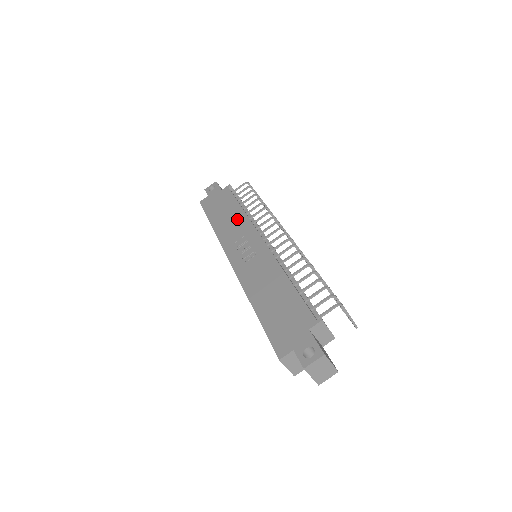
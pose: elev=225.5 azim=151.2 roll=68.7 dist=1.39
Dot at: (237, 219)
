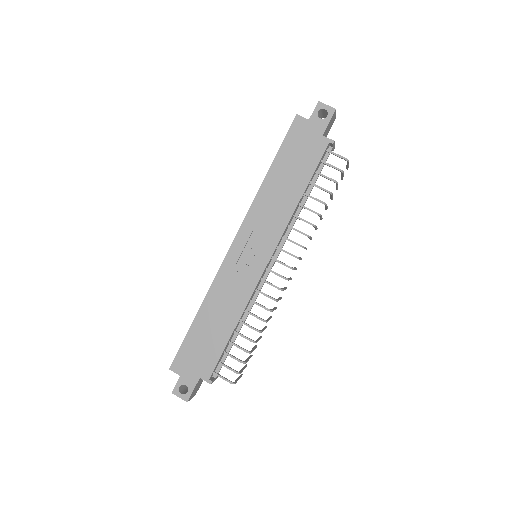
Dot at: (284, 206)
